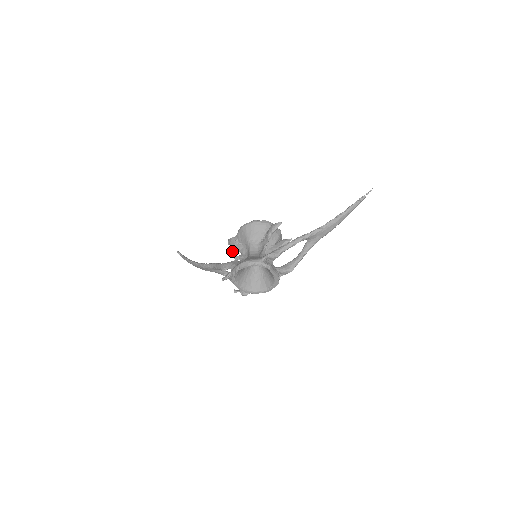
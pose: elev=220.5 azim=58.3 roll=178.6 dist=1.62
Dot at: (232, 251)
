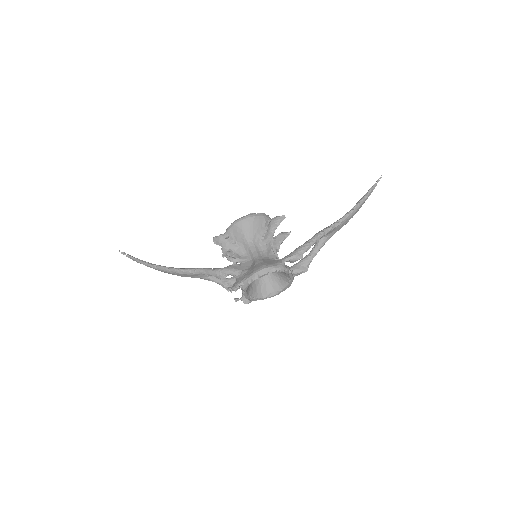
Dot at: (225, 252)
